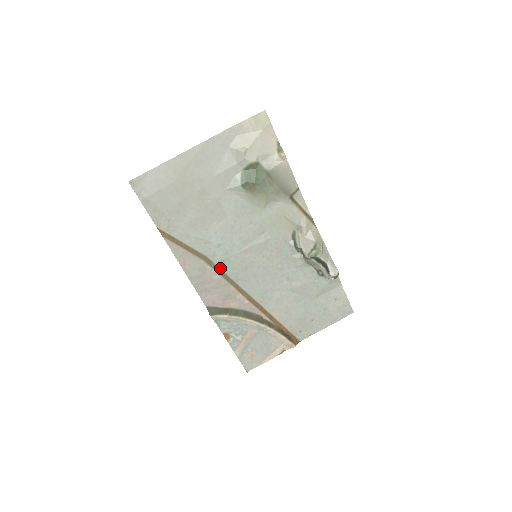
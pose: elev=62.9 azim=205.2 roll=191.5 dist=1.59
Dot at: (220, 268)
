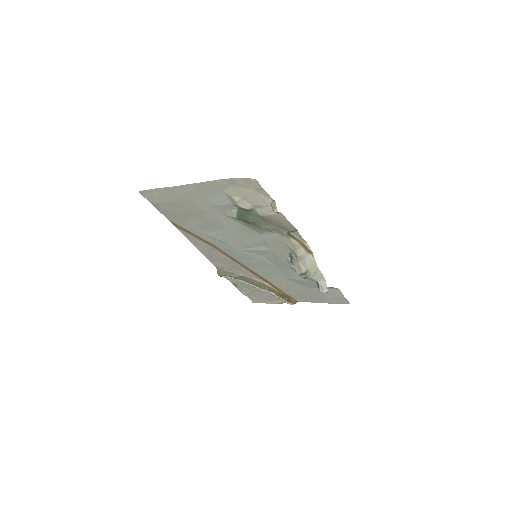
Dot at: (226, 253)
